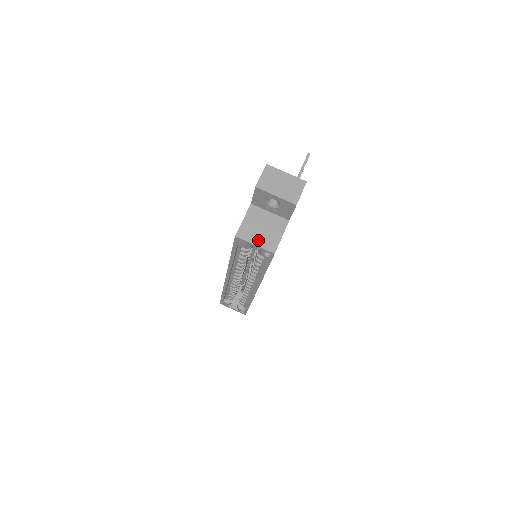
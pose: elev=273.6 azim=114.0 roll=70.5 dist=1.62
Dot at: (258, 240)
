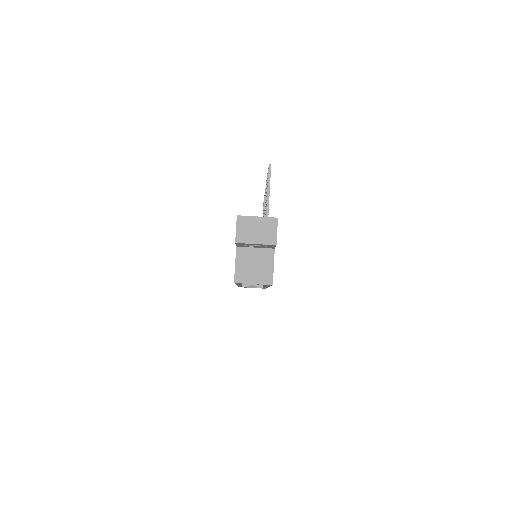
Dot at: (254, 278)
